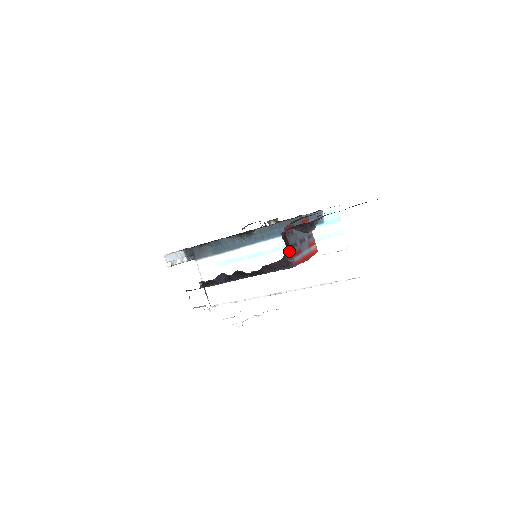
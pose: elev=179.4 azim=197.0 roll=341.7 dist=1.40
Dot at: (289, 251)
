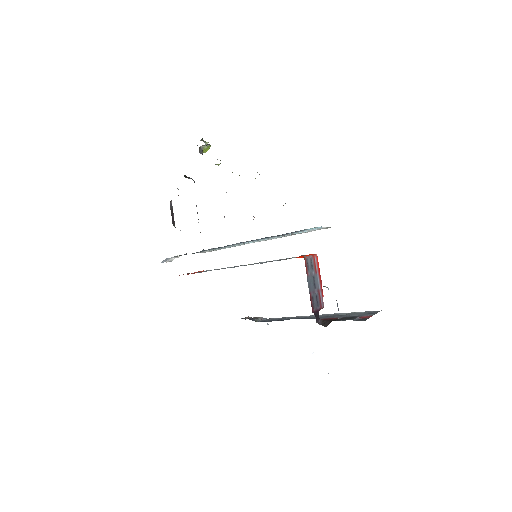
Dot at: occluded
